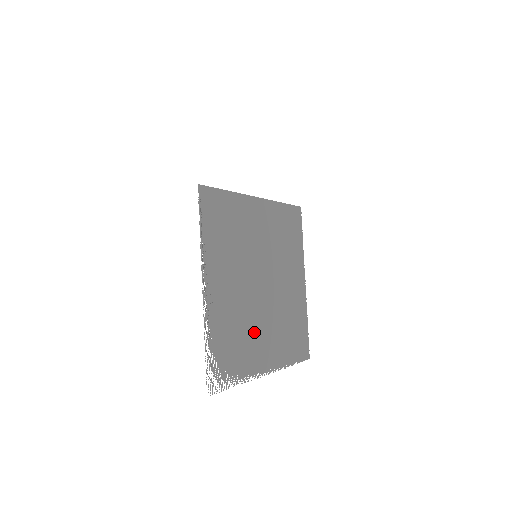
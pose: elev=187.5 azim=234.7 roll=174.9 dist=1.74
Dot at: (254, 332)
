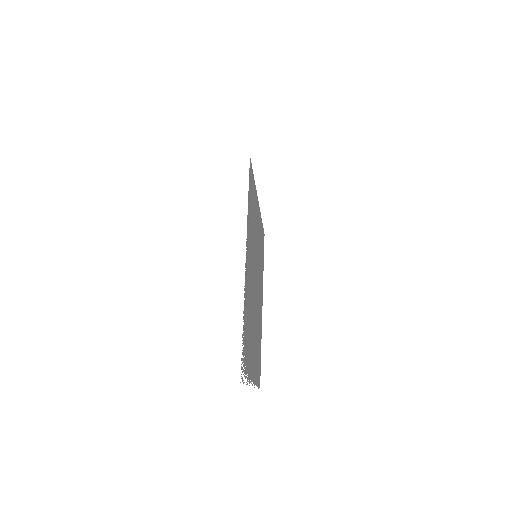
Dot at: (252, 333)
